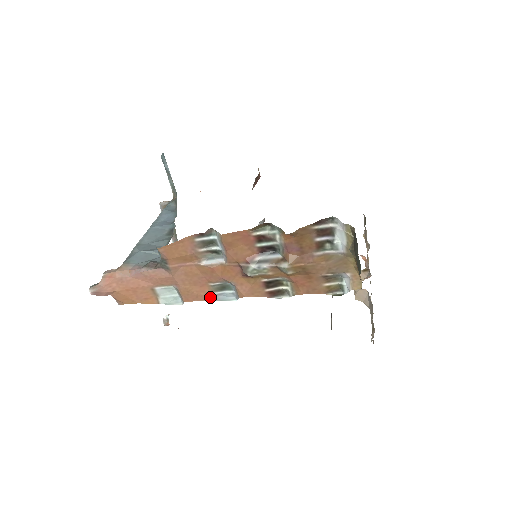
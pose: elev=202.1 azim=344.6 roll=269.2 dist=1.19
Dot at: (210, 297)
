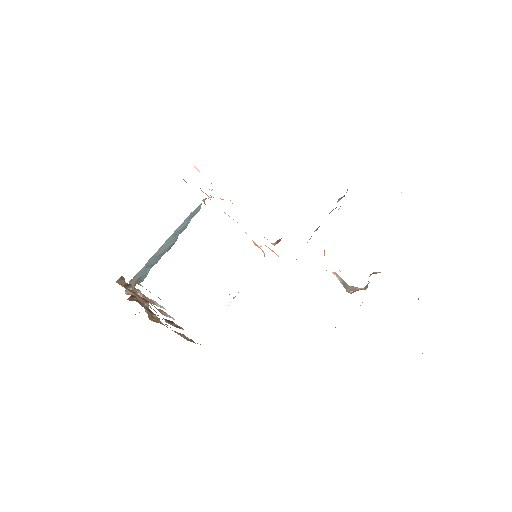
Dot at: (163, 314)
